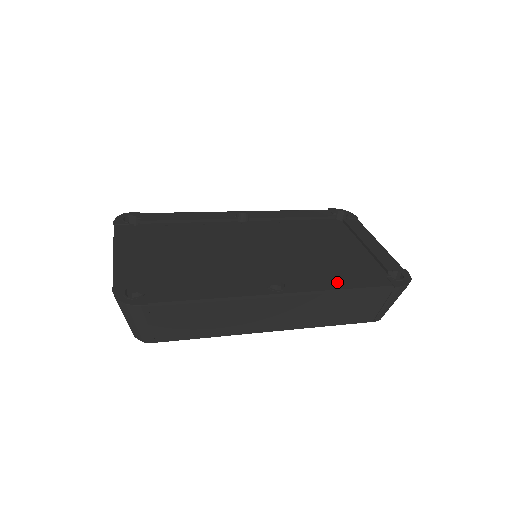
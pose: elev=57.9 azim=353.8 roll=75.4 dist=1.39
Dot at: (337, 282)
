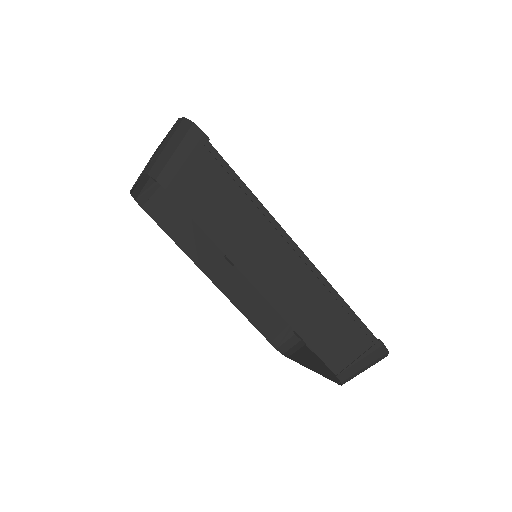
Dot at: occluded
